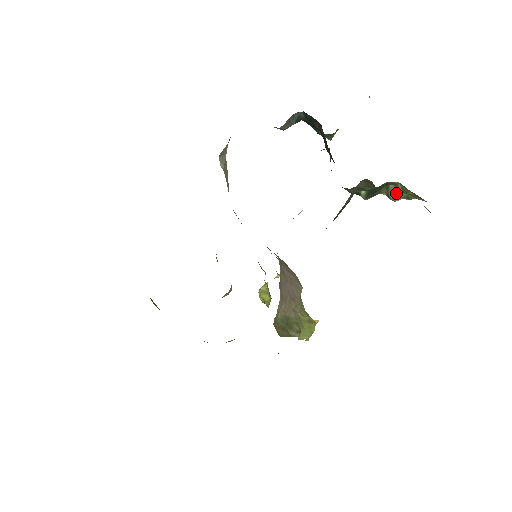
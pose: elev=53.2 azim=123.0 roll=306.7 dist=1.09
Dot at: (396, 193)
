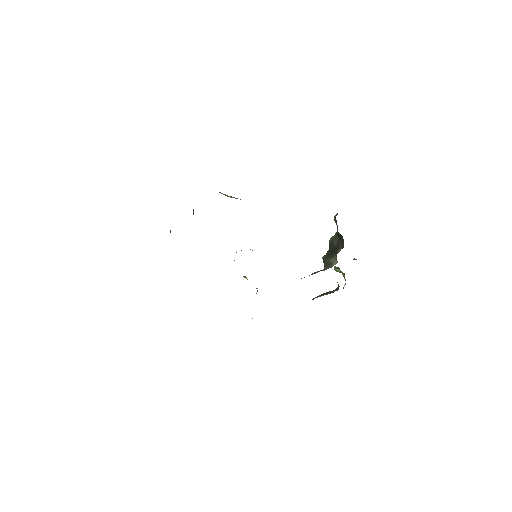
Dot at: (339, 272)
